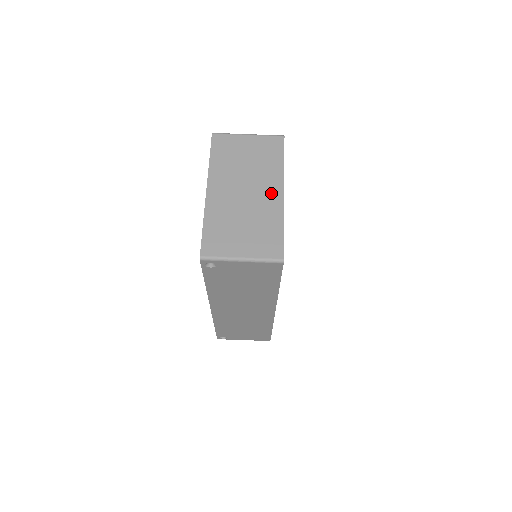
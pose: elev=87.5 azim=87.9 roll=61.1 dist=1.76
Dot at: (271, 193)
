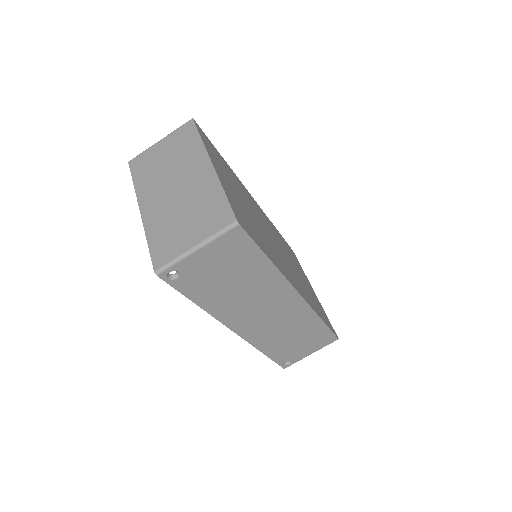
Dot at: (200, 172)
